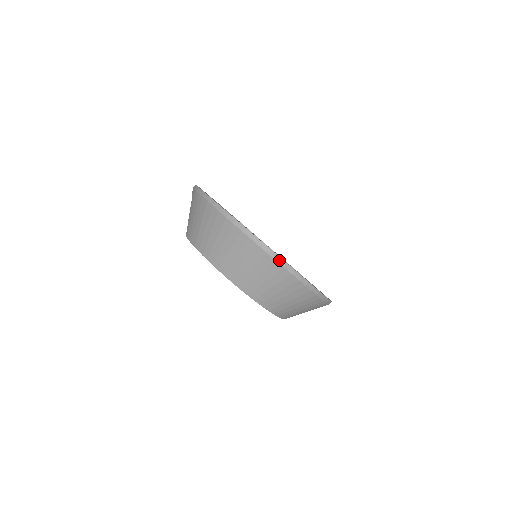
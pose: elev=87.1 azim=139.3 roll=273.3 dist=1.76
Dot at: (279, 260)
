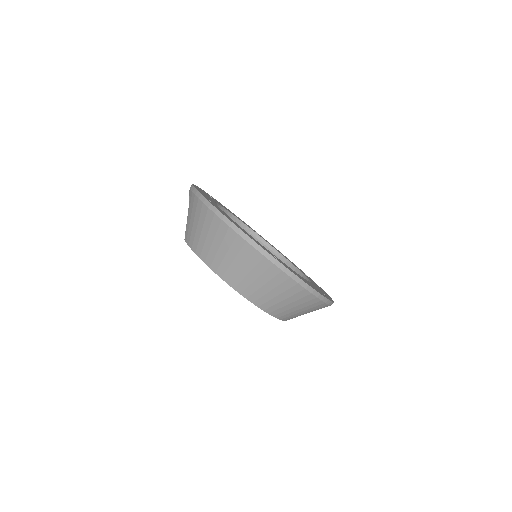
Dot at: (285, 270)
